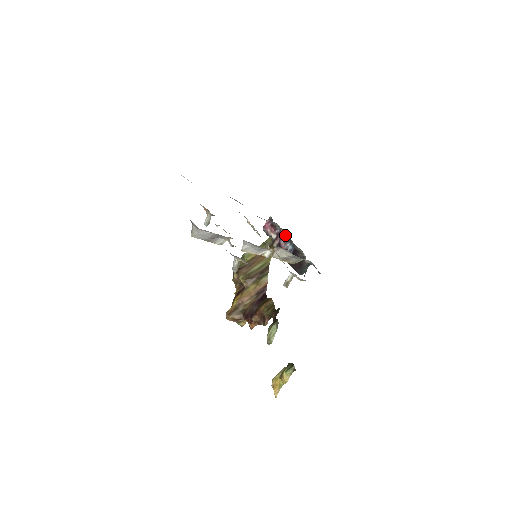
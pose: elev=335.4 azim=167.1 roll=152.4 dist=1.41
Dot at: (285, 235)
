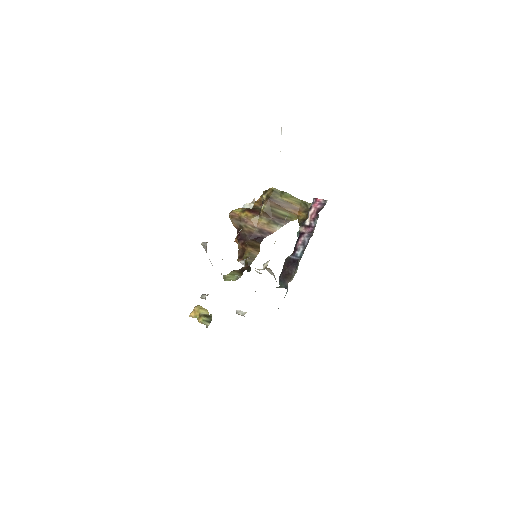
Dot at: (309, 239)
